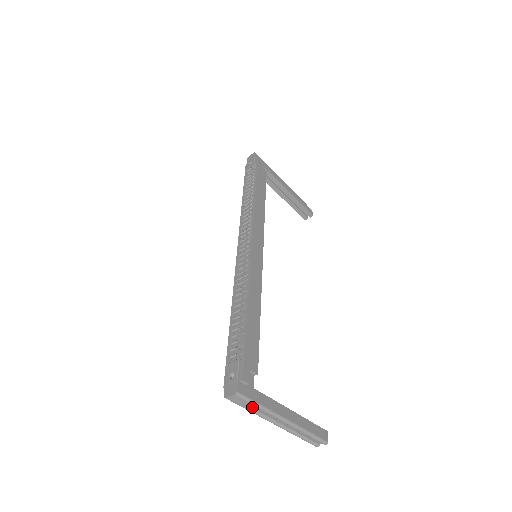
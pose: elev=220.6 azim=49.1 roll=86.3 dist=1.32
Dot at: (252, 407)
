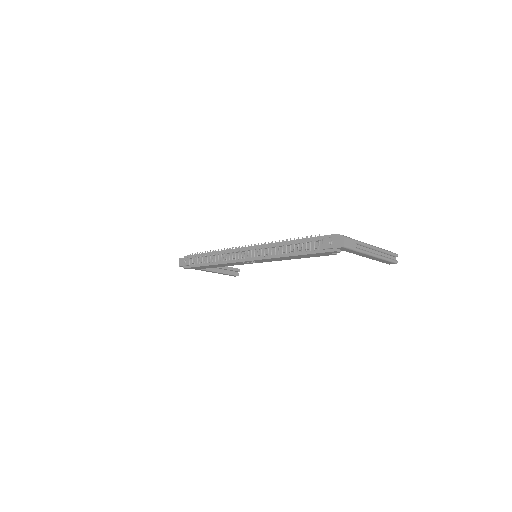
Dot at: (356, 244)
